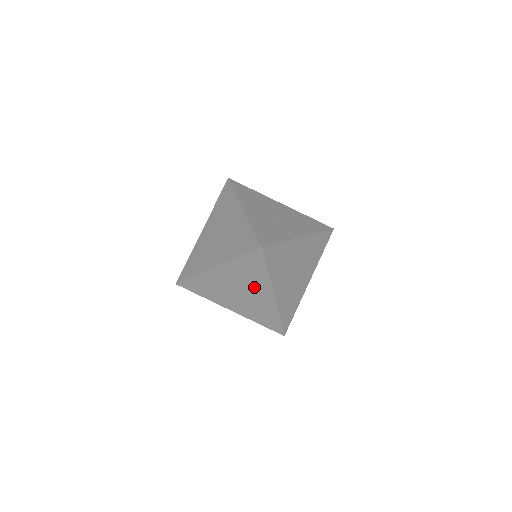
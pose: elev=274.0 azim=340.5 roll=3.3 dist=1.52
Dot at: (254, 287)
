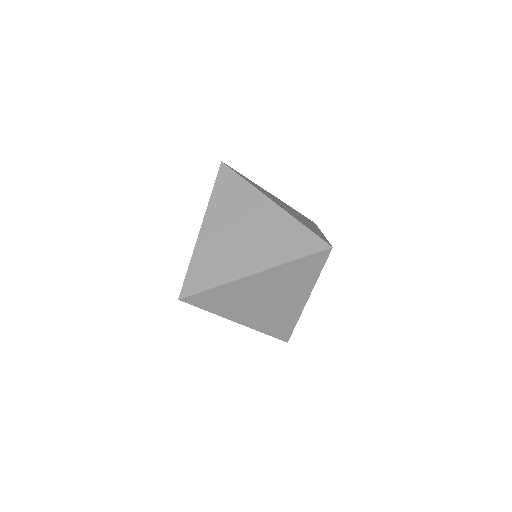
Dot at: (290, 293)
